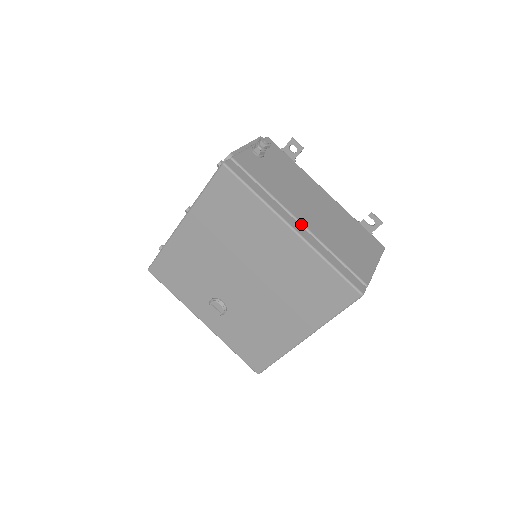
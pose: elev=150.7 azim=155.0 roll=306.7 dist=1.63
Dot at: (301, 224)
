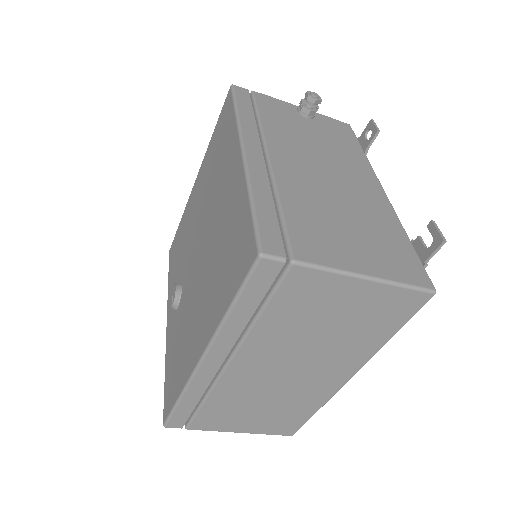
Dot at: (268, 158)
